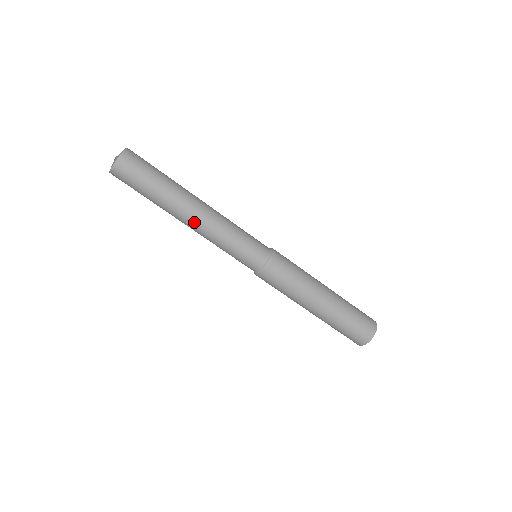
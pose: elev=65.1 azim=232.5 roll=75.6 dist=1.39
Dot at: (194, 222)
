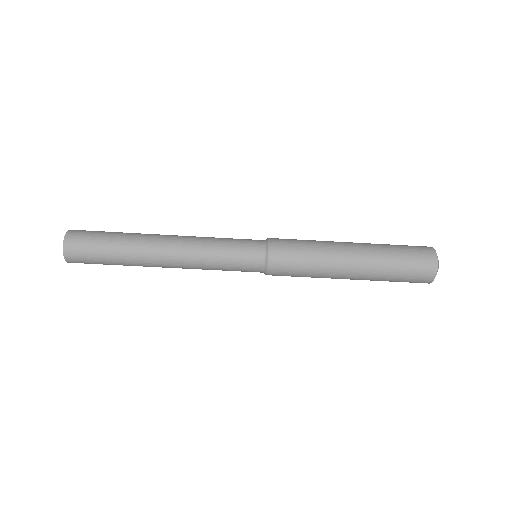
Dot at: (170, 250)
